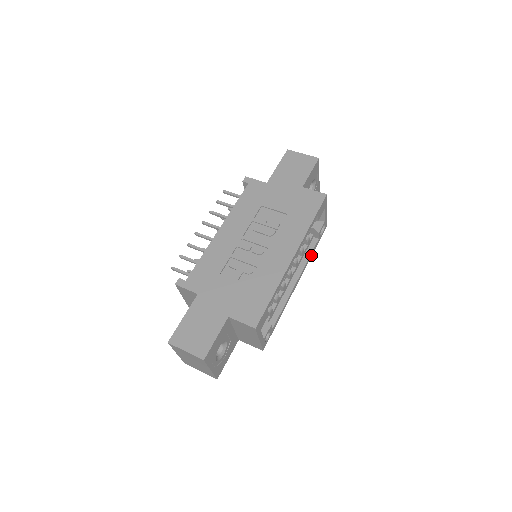
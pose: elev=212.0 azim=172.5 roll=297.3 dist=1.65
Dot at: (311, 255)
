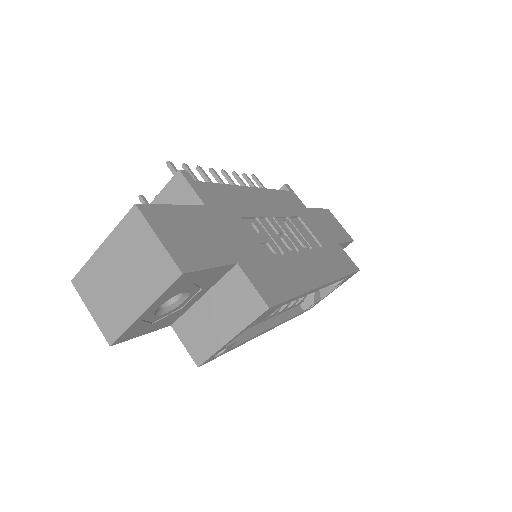
Dot at: (290, 319)
